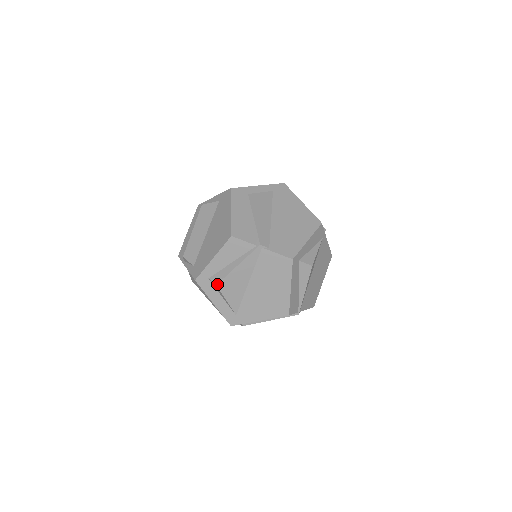
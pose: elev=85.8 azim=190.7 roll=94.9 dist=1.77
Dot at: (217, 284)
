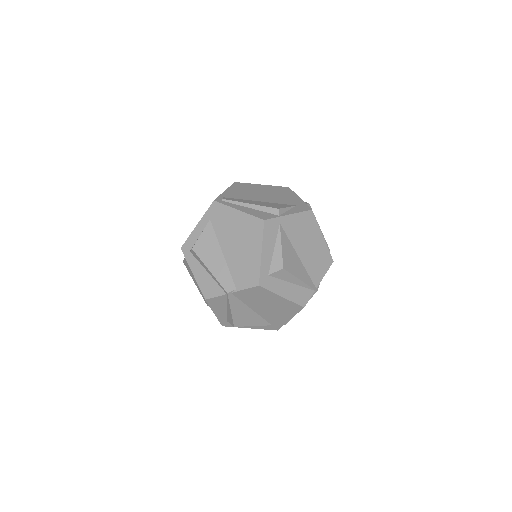
Dot at: (234, 326)
